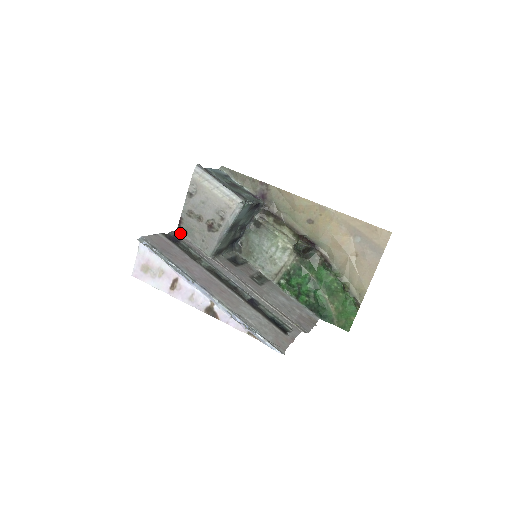
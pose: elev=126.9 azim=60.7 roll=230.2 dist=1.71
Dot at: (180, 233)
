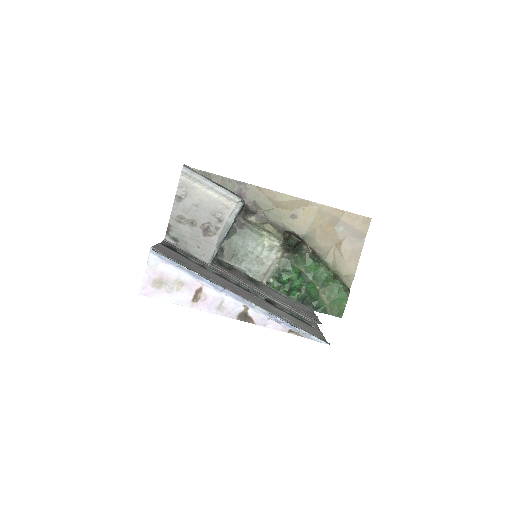
Dot at: (169, 242)
